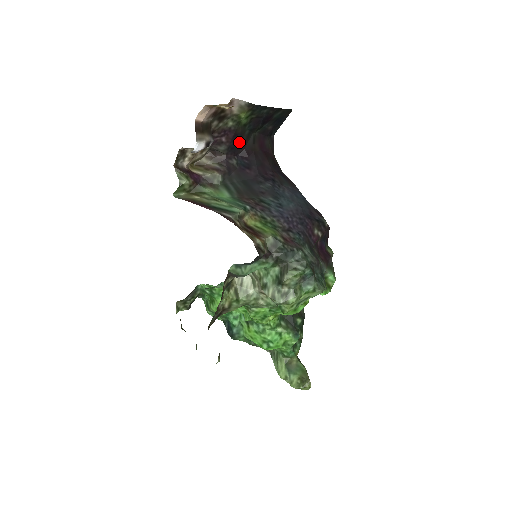
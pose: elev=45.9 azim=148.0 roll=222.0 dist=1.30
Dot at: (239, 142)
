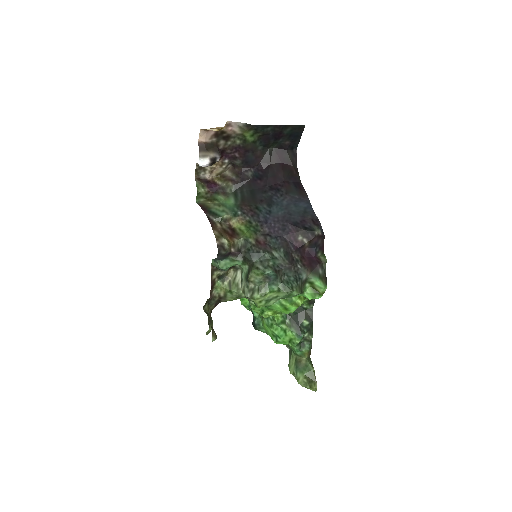
Dot at: (253, 157)
